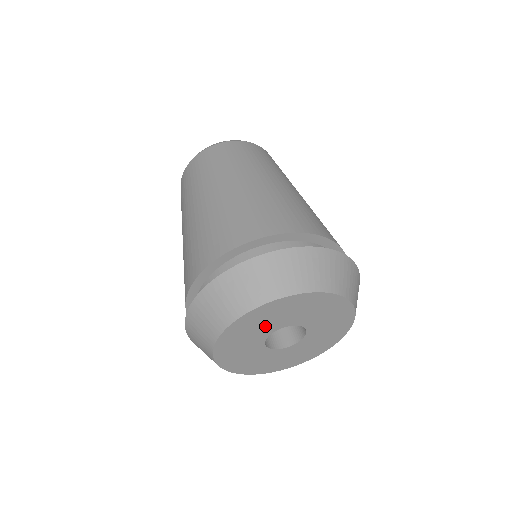
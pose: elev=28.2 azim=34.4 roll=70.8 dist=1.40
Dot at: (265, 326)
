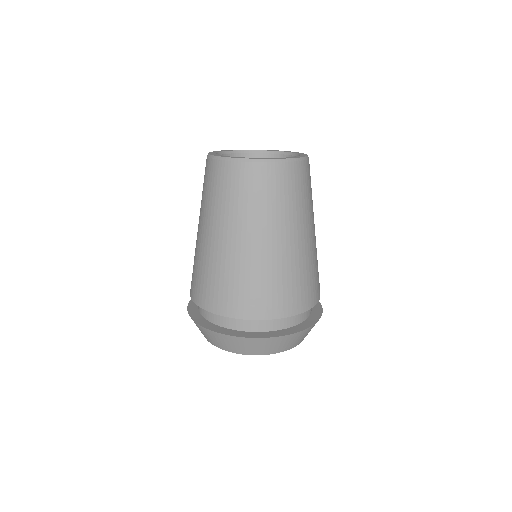
Dot at: occluded
